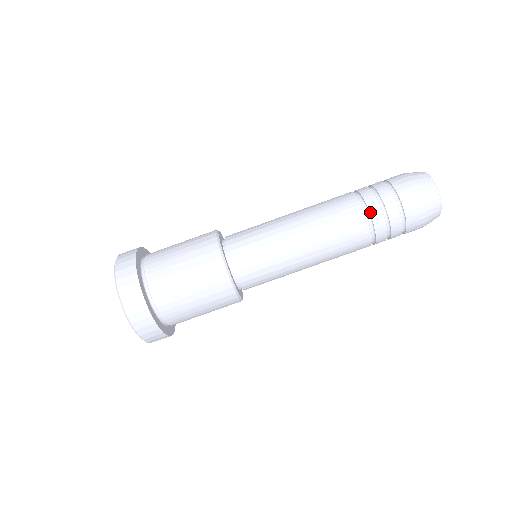
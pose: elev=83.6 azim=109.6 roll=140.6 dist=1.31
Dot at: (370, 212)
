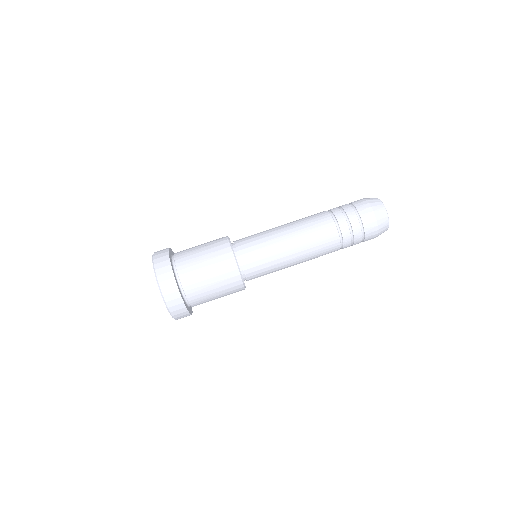
Dot at: (333, 213)
